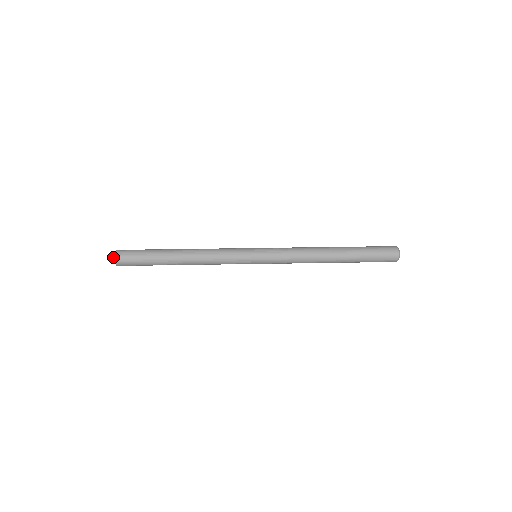
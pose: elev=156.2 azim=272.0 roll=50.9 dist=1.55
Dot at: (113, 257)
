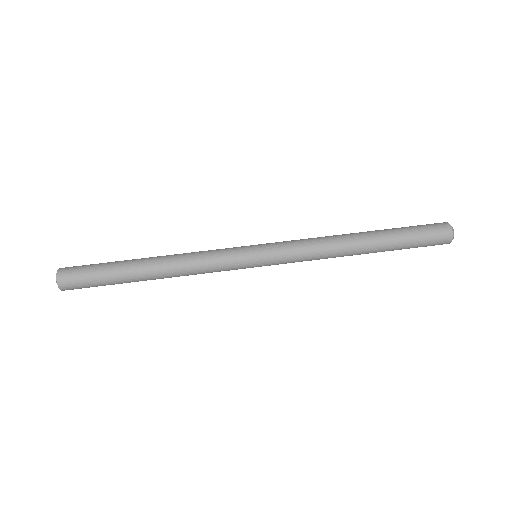
Dot at: occluded
